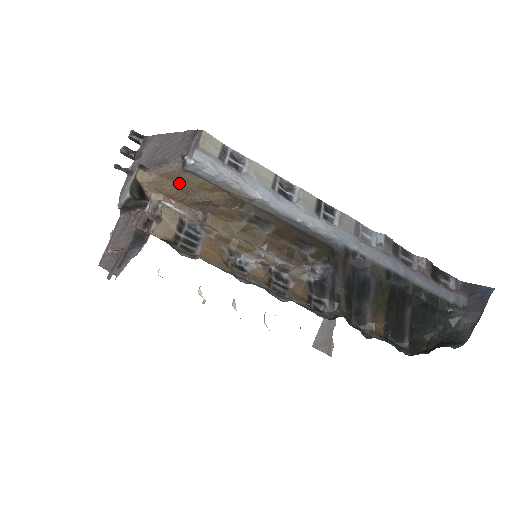
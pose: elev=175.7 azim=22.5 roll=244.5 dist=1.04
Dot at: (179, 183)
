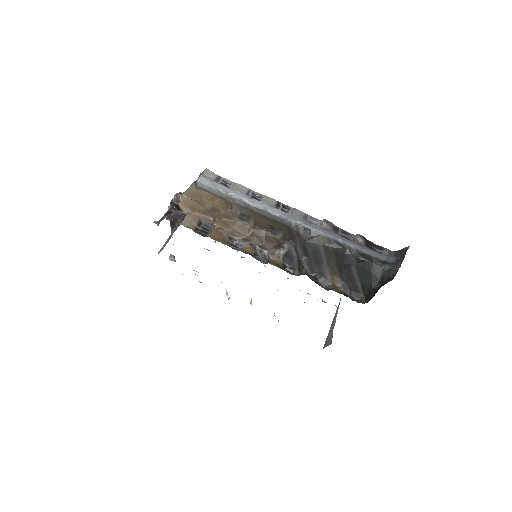
Dot at: (196, 199)
